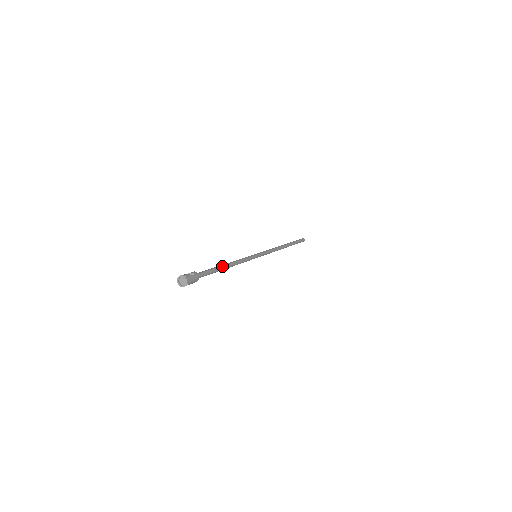
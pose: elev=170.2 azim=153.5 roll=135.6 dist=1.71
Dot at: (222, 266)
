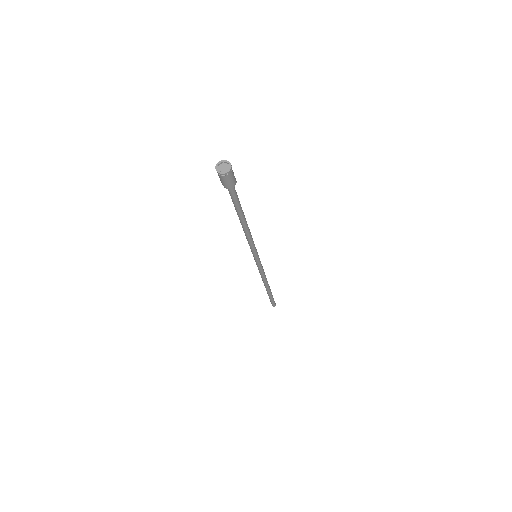
Dot at: (244, 215)
